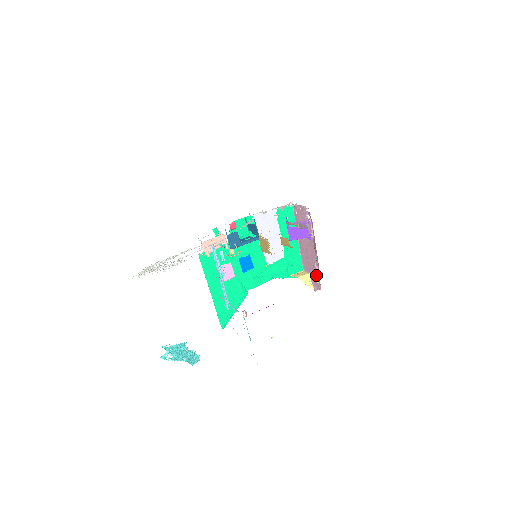
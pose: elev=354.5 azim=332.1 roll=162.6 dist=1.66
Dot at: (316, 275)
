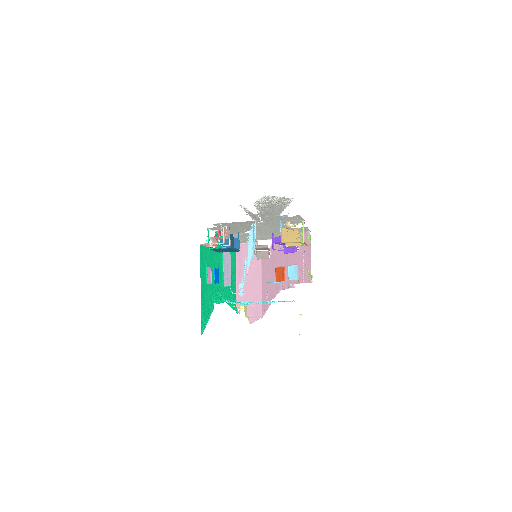
Dot at: (257, 306)
